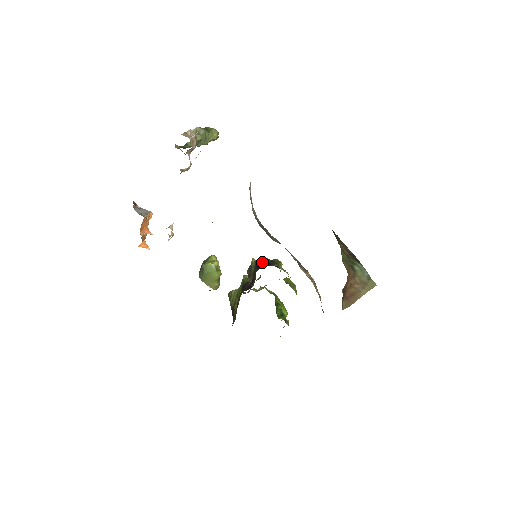
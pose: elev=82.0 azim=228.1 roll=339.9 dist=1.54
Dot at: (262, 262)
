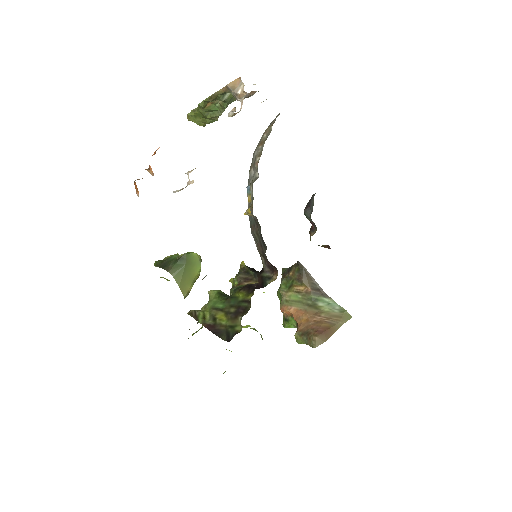
Dot at: (254, 269)
